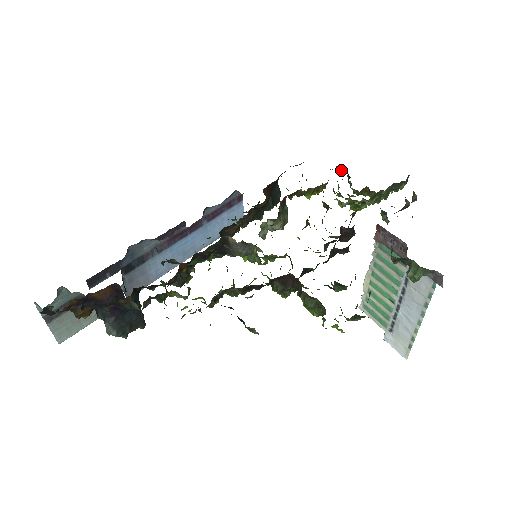
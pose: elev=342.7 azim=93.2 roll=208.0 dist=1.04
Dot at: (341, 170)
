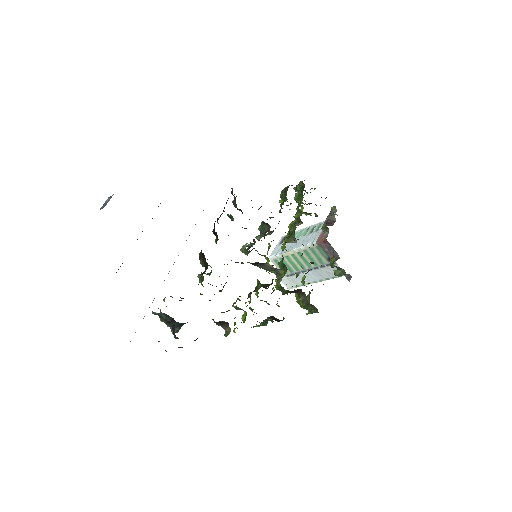
Dot at: (303, 184)
